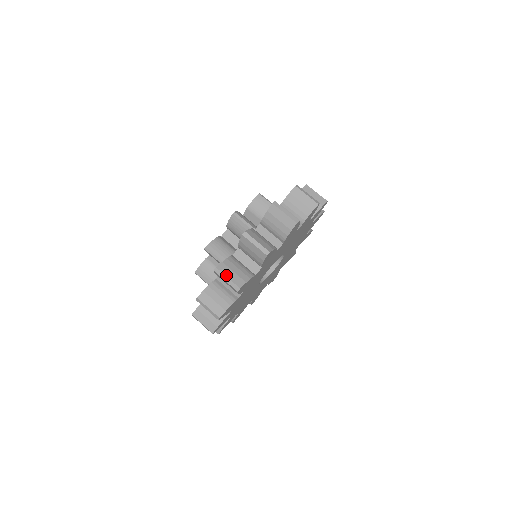
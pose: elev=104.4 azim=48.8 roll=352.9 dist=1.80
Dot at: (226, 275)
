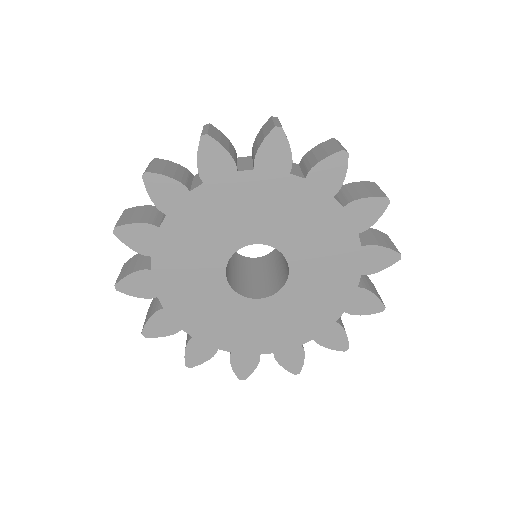
Dot at: (122, 215)
